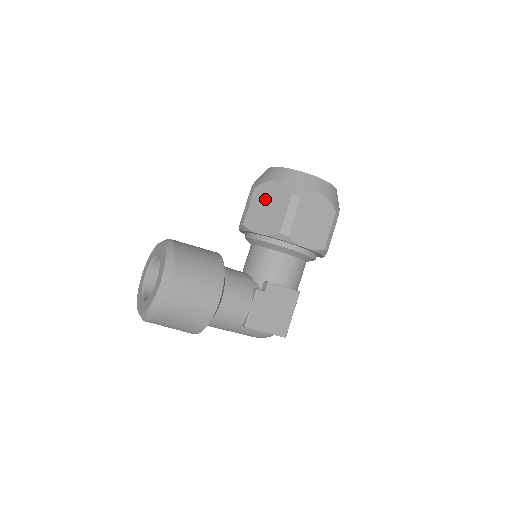
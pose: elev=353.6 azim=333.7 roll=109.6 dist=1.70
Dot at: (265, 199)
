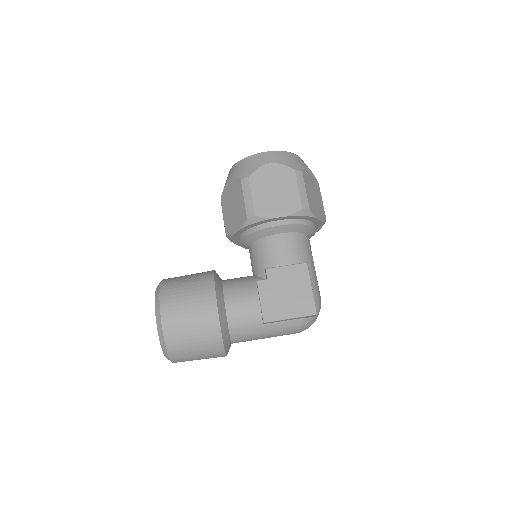
Dot at: (229, 201)
